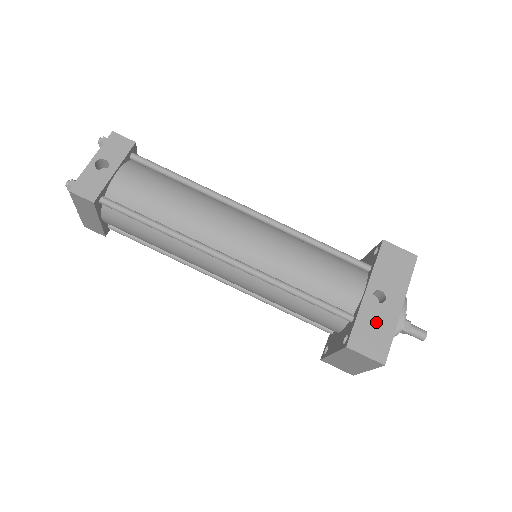
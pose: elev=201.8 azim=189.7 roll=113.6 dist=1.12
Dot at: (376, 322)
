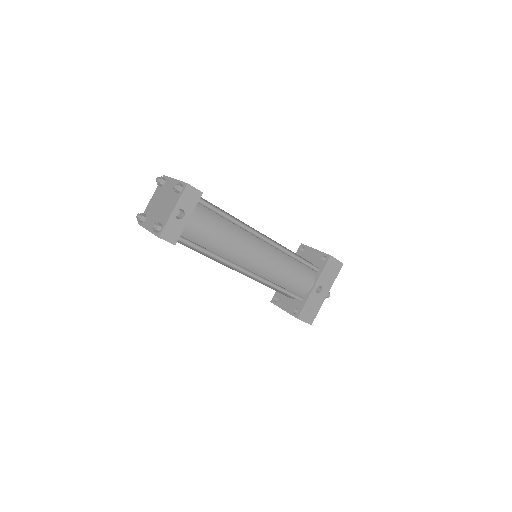
Dot at: (314, 304)
